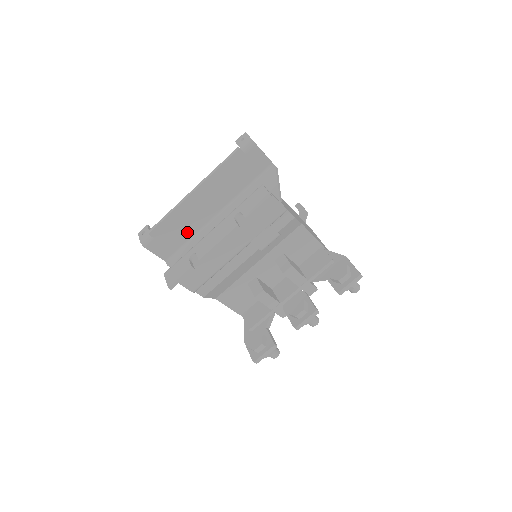
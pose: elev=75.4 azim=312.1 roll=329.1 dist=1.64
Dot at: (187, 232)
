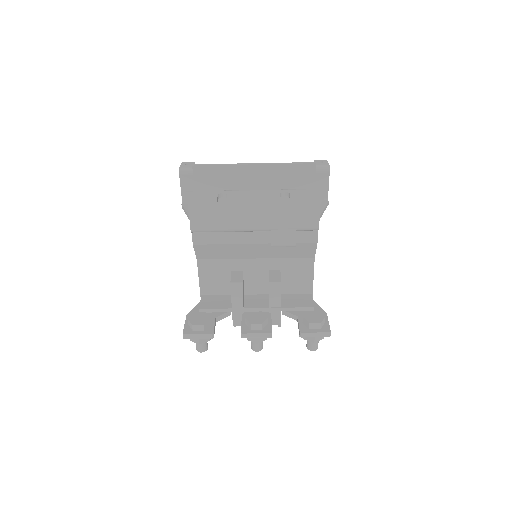
Dot at: occluded
